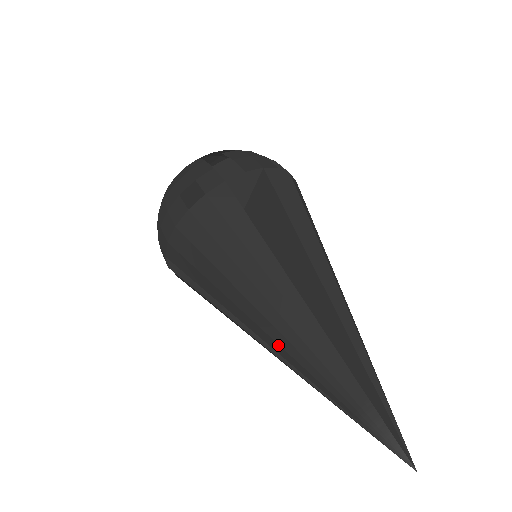
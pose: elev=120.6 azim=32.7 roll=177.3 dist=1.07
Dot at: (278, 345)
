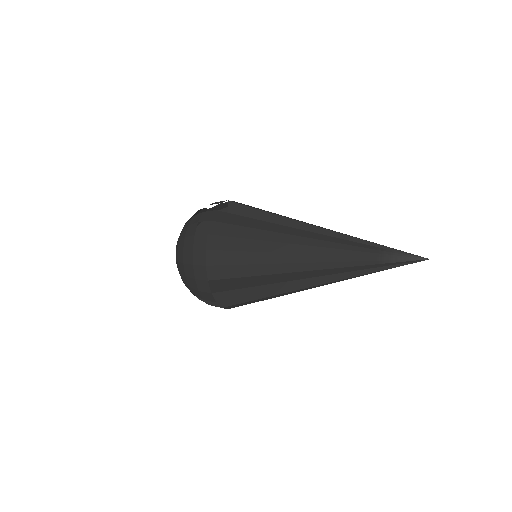
Dot at: (313, 263)
